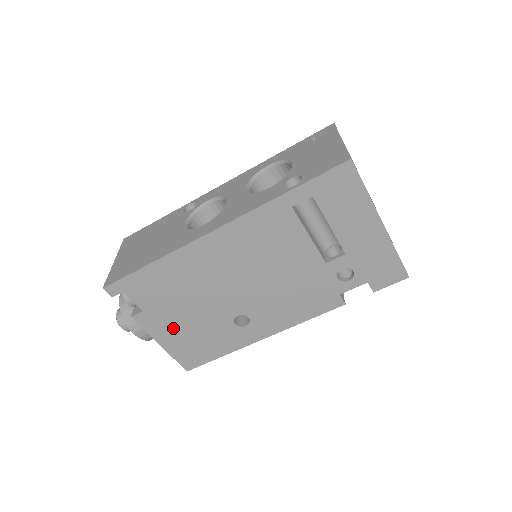
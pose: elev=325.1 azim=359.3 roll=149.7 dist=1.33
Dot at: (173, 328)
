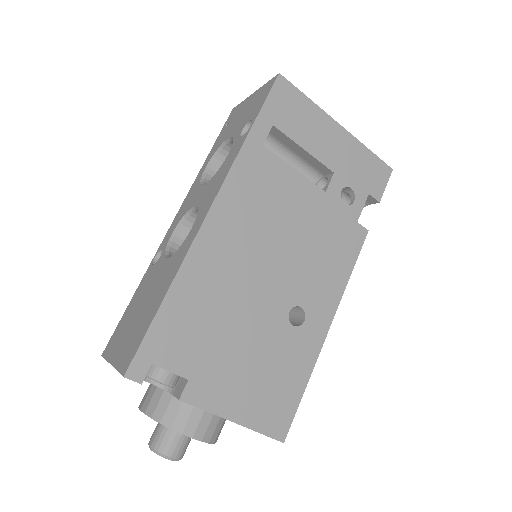
Dot at: (235, 382)
